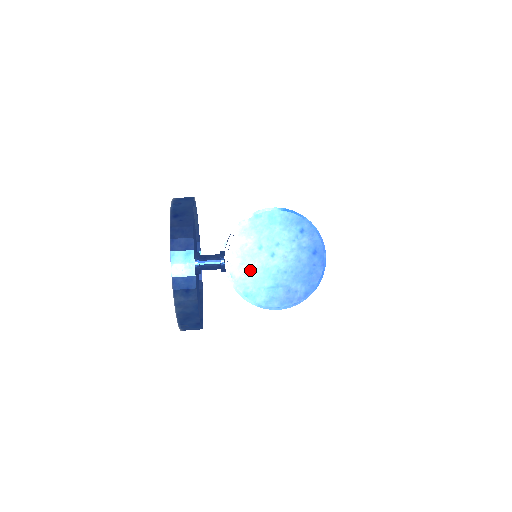
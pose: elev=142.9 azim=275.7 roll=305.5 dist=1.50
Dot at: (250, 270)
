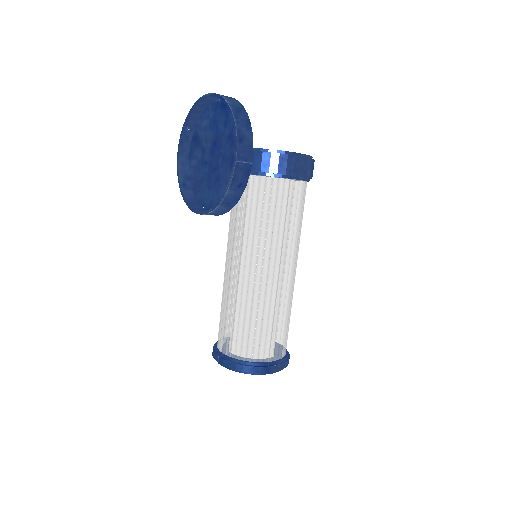
Dot at: occluded
